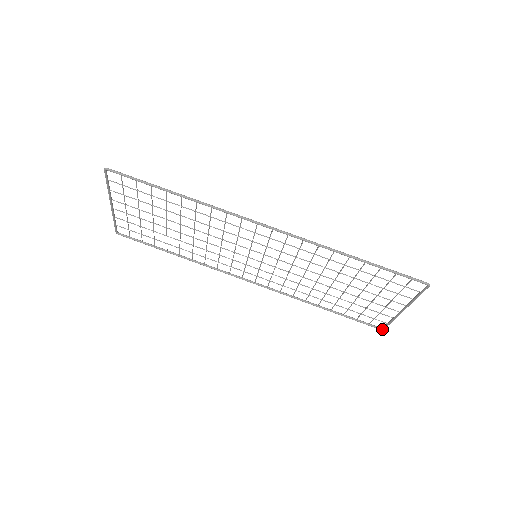
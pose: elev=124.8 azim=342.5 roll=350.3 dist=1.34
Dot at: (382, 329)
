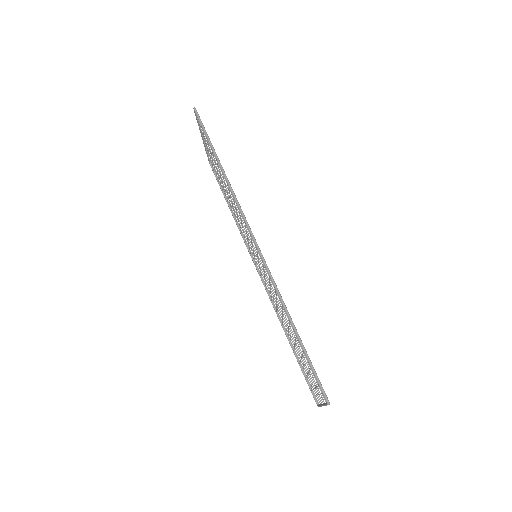
Dot at: (317, 405)
